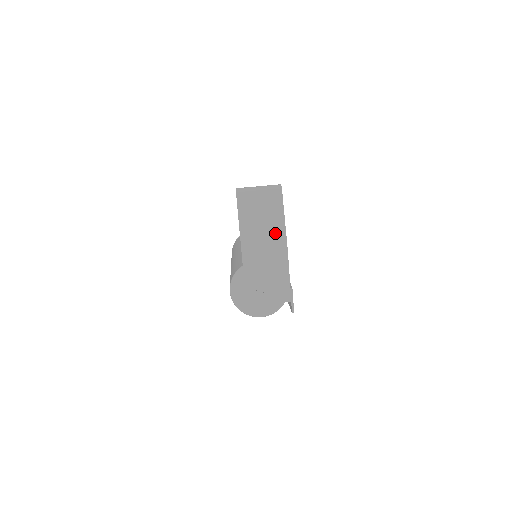
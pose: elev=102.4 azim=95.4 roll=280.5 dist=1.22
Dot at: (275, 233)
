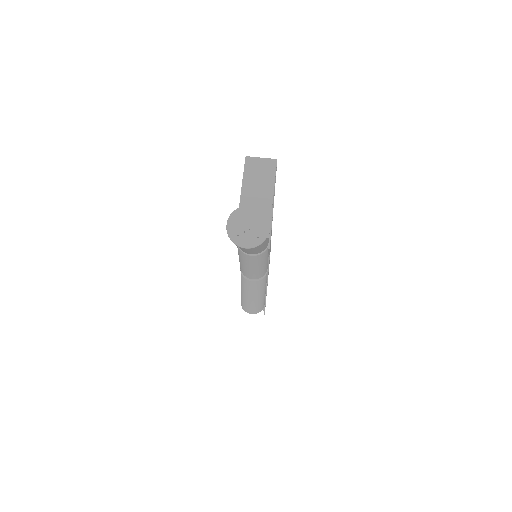
Dot at: (266, 188)
